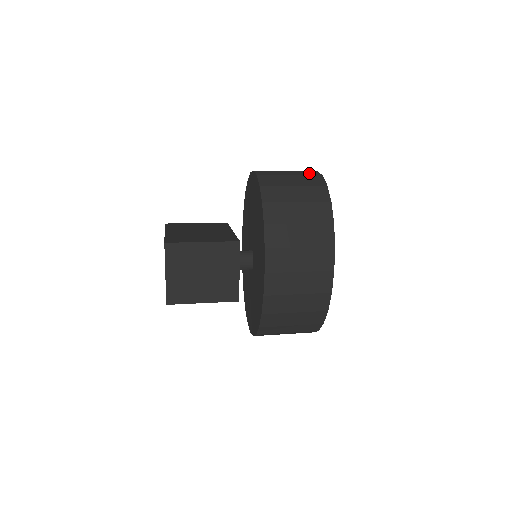
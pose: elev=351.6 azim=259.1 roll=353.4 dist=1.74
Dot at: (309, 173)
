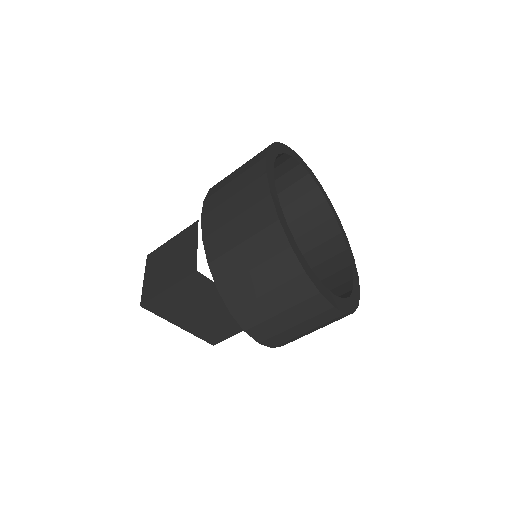
Dot at: occluded
